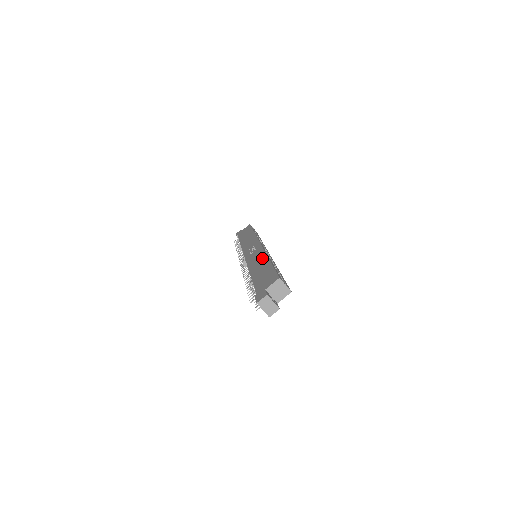
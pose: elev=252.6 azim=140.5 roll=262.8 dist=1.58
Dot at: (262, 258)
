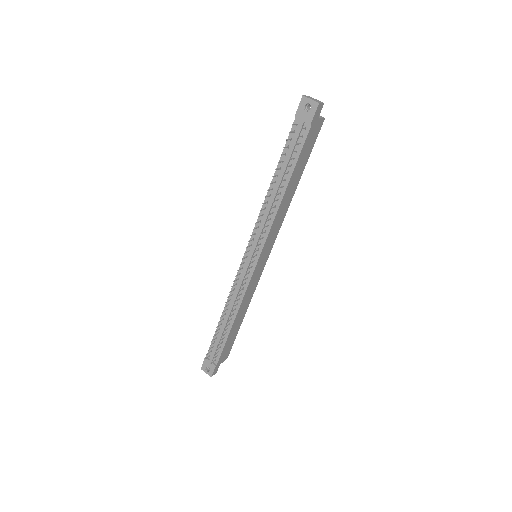
Dot at: occluded
